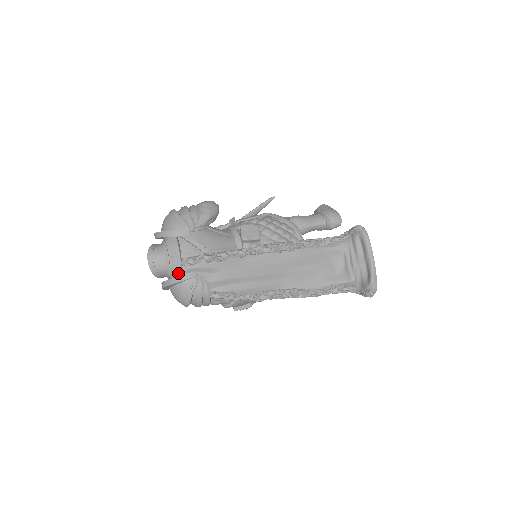
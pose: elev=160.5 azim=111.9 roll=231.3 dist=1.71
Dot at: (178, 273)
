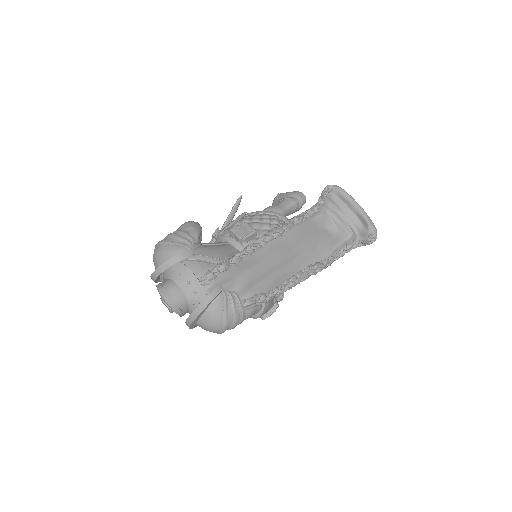
Dot at: (202, 296)
